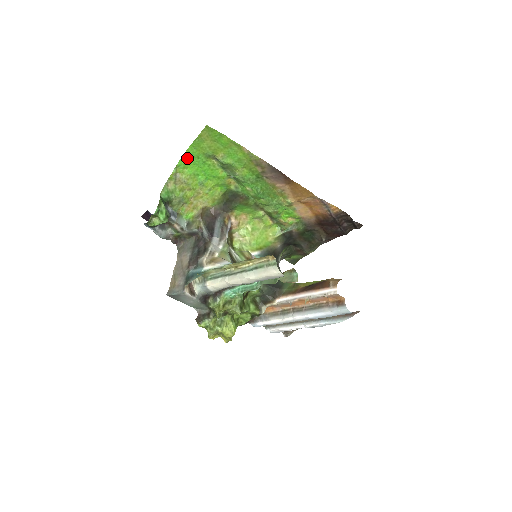
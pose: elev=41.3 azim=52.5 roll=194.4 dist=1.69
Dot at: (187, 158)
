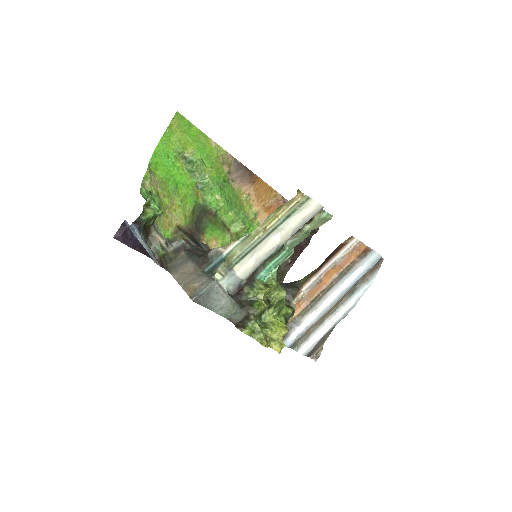
Dot at: (157, 157)
